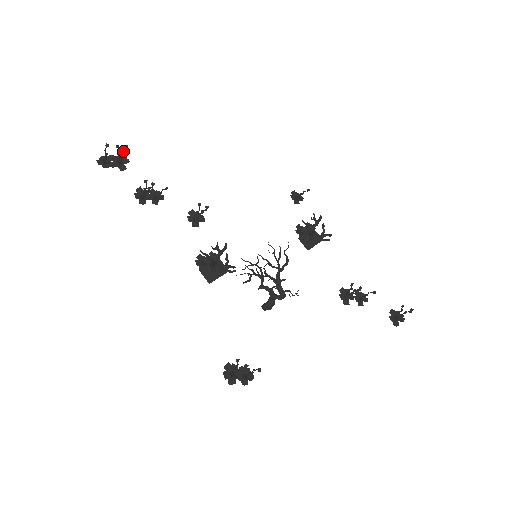
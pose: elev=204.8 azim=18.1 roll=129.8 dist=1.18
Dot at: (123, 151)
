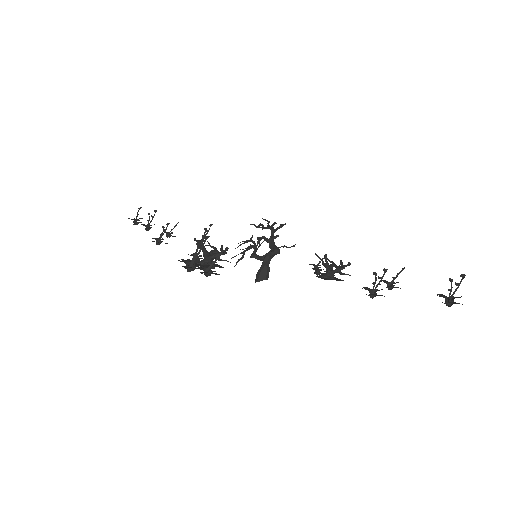
Dot at: (152, 216)
